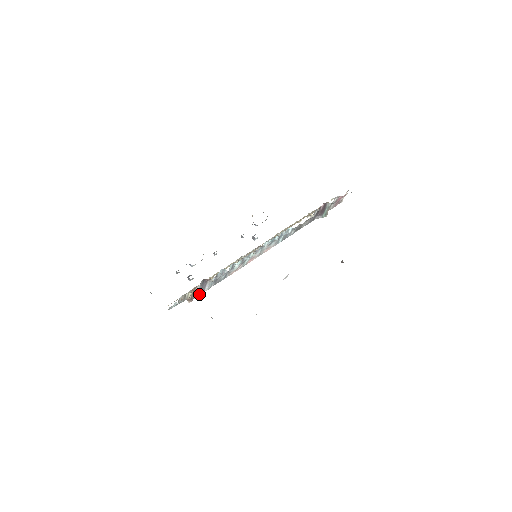
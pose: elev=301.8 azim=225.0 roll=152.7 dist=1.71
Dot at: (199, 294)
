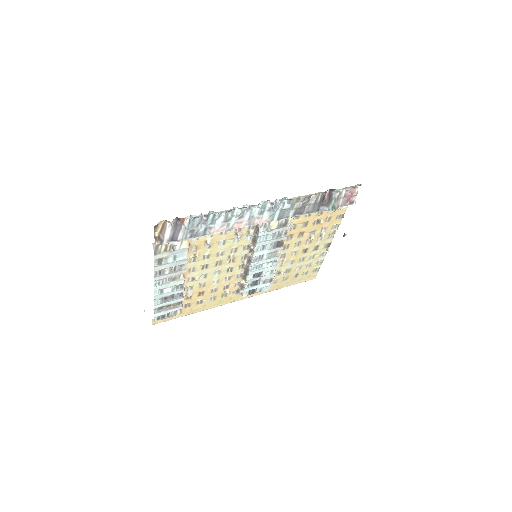
Dot at: (171, 240)
